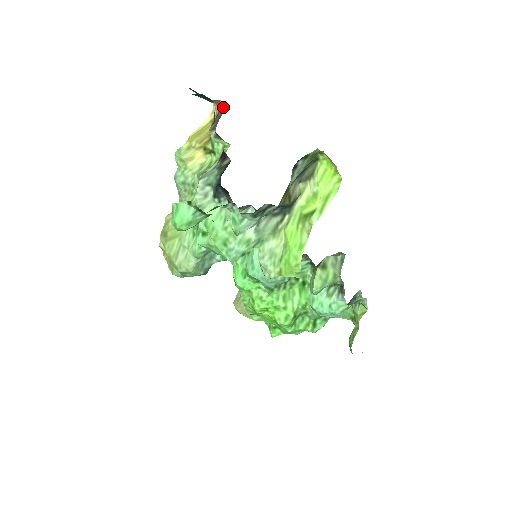
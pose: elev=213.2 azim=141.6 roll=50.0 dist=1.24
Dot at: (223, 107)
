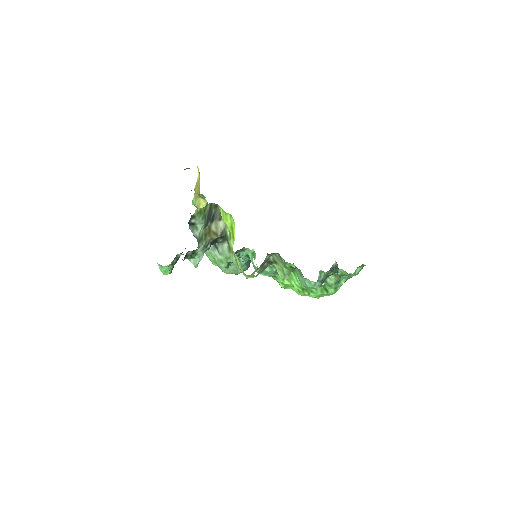
Dot at: occluded
